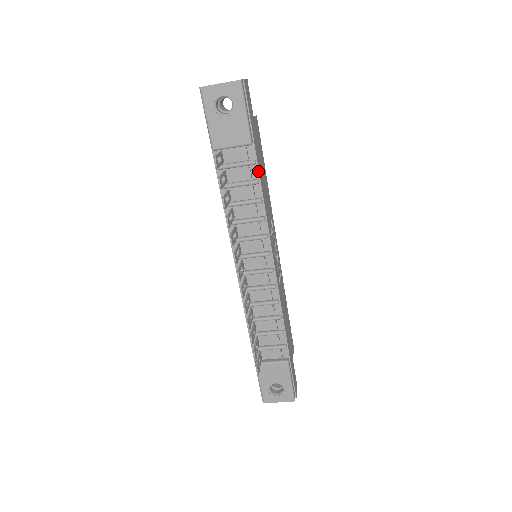
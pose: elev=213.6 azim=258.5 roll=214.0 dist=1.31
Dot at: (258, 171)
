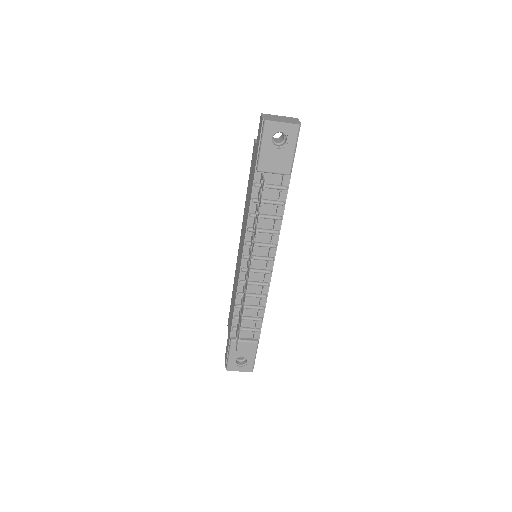
Dot at: (286, 195)
